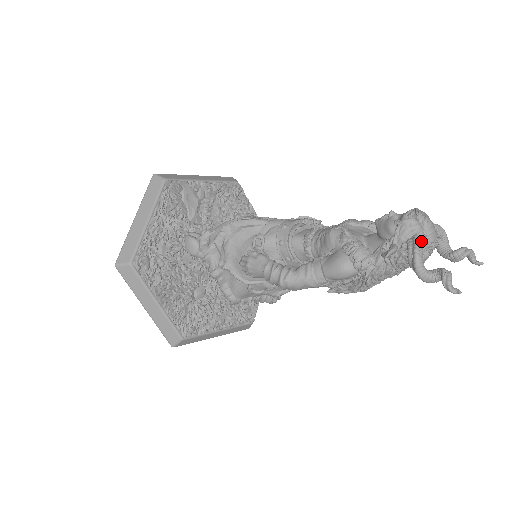
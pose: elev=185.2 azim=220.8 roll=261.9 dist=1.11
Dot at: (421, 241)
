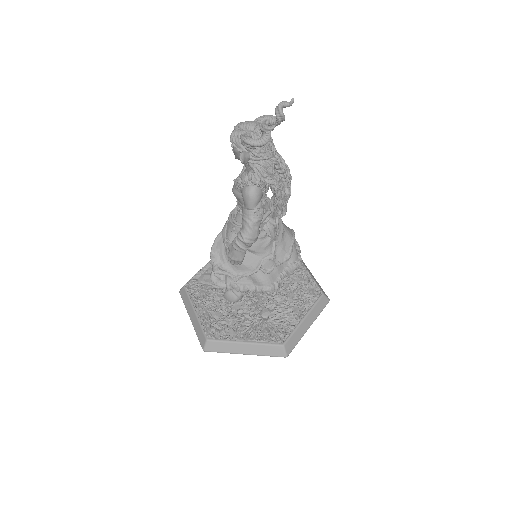
Dot at: (246, 134)
